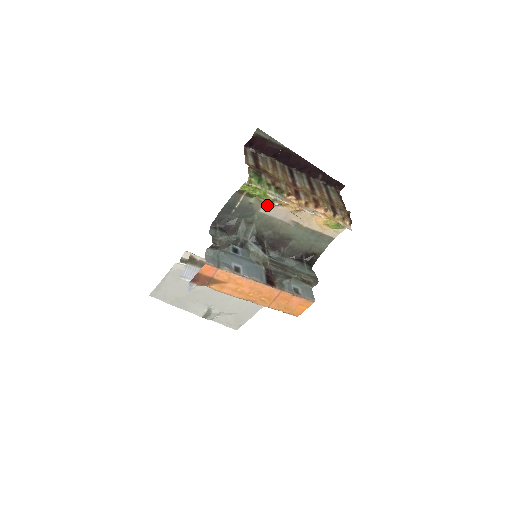
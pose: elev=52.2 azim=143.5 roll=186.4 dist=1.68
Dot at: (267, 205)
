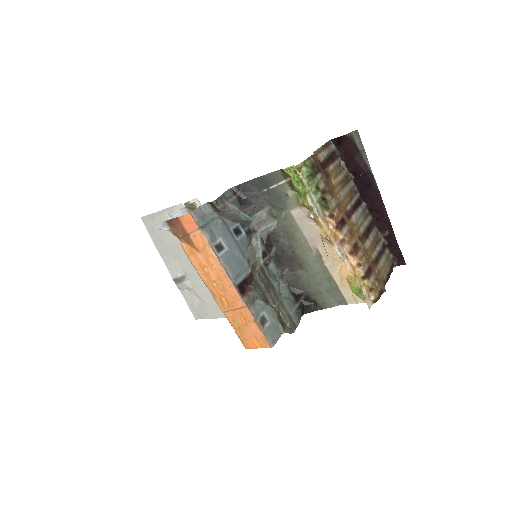
Dot at: (302, 210)
